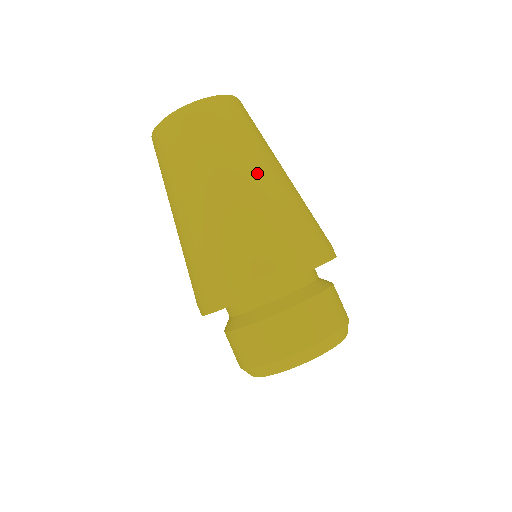
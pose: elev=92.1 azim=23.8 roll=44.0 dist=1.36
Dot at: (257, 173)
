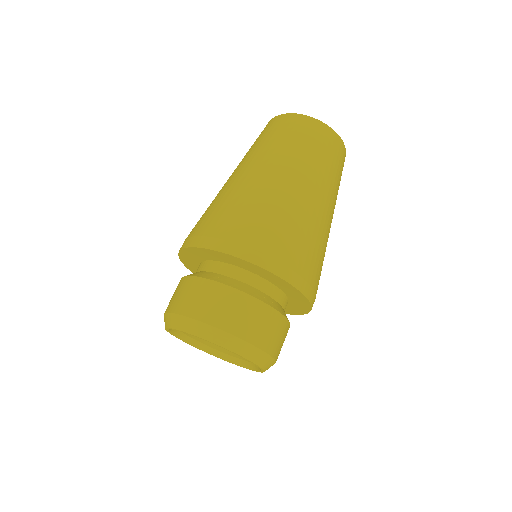
Dot at: (292, 179)
